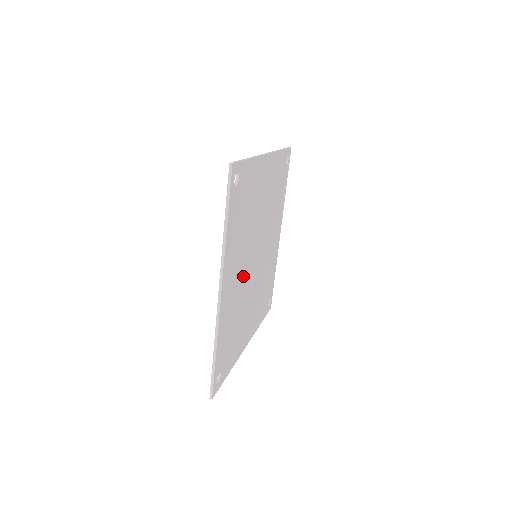
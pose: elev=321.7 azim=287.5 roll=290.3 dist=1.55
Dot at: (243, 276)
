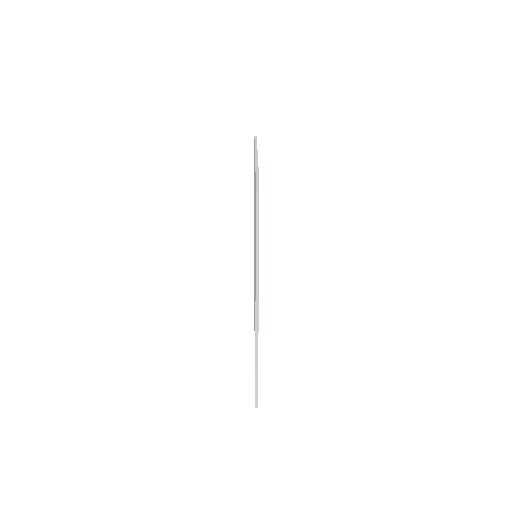
Dot at: occluded
